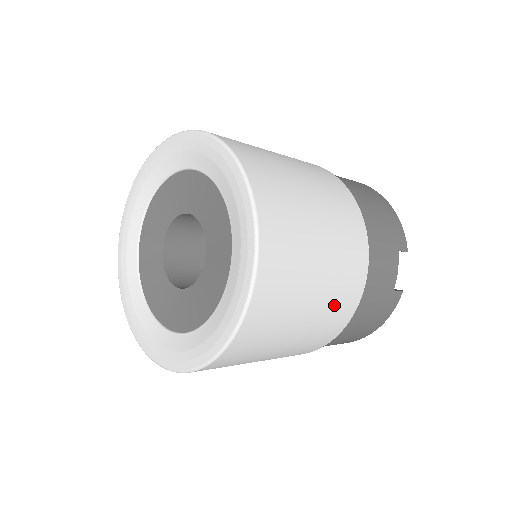
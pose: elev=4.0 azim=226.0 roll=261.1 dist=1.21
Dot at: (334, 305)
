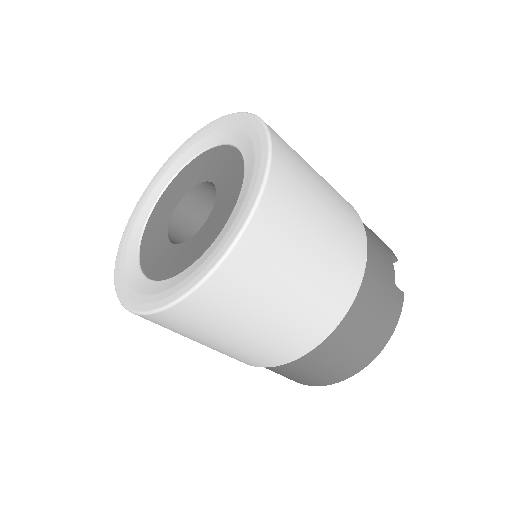
Dot at: (342, 248)
